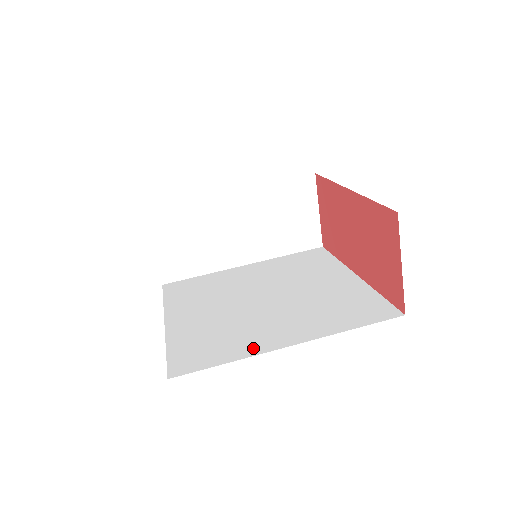
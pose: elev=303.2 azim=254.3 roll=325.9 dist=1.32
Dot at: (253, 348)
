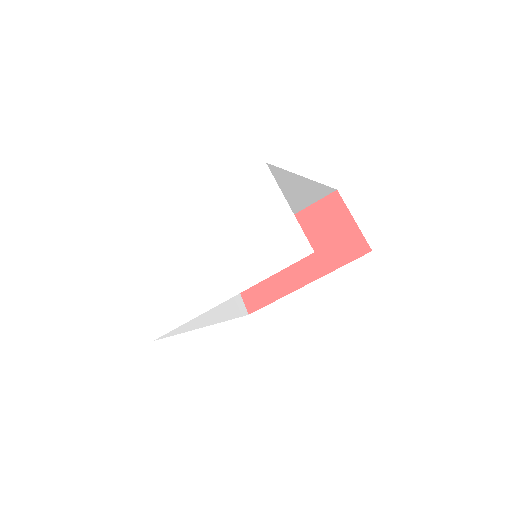
Dot at: occluded
